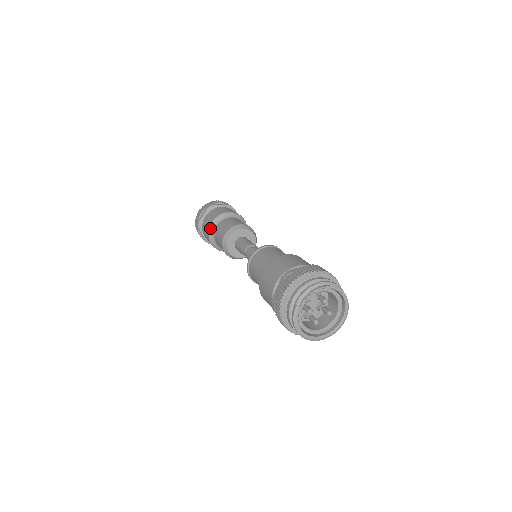
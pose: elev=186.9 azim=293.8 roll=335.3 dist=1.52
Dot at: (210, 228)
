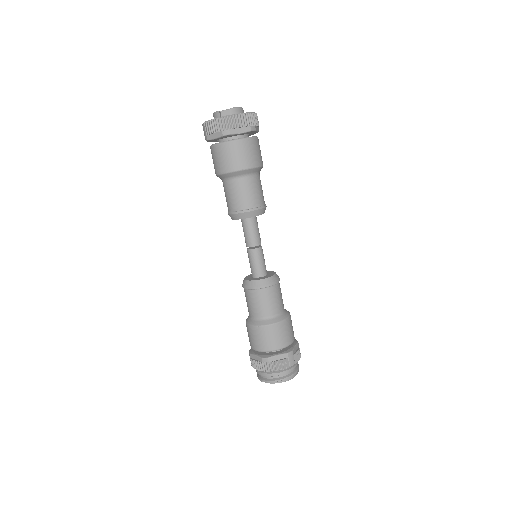
Dot at: (219, 176)
